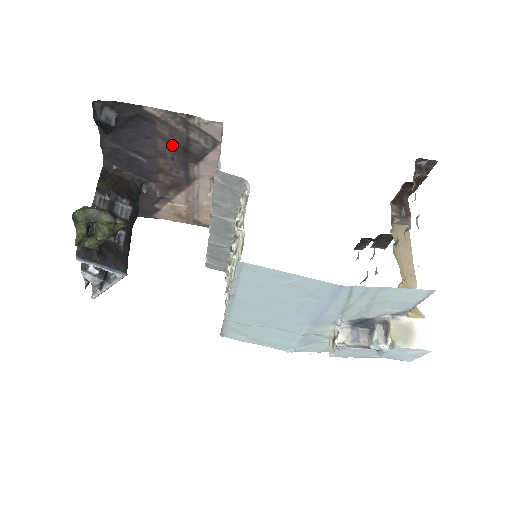
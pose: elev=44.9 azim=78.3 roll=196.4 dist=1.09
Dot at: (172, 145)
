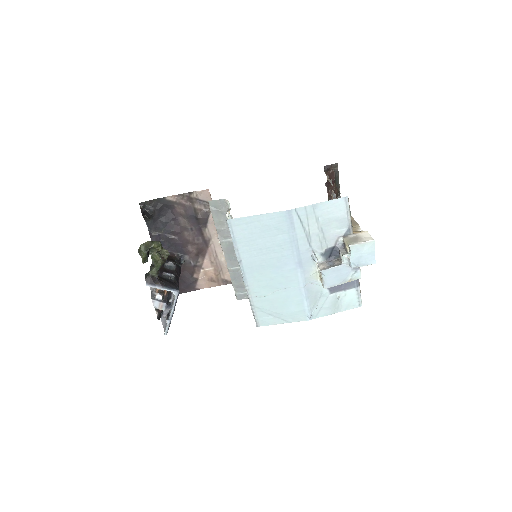
Dot at: (188, 218)
